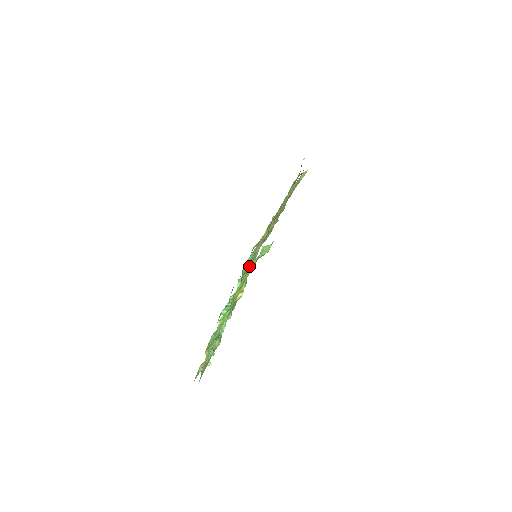
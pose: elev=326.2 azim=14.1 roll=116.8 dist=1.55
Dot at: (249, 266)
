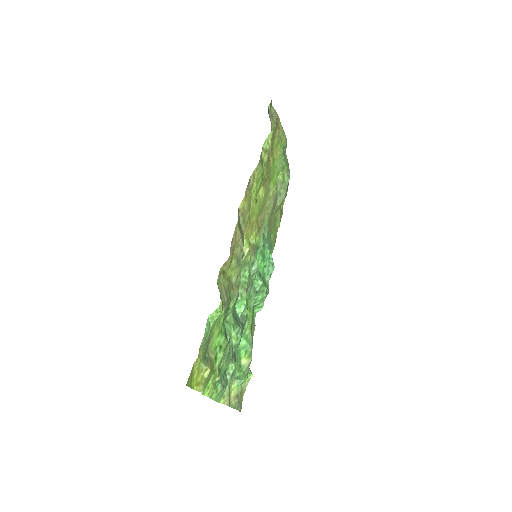
Dot at: (247, 278)
